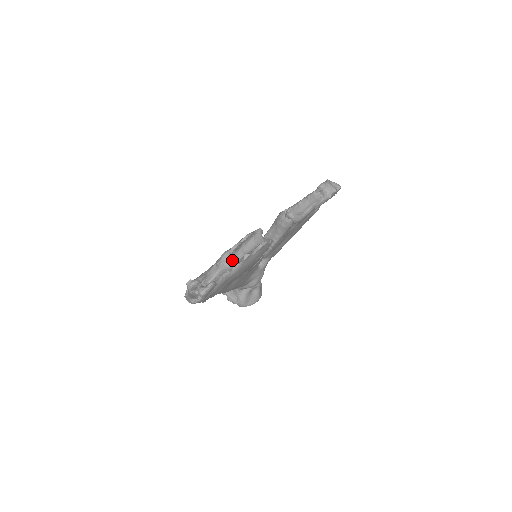
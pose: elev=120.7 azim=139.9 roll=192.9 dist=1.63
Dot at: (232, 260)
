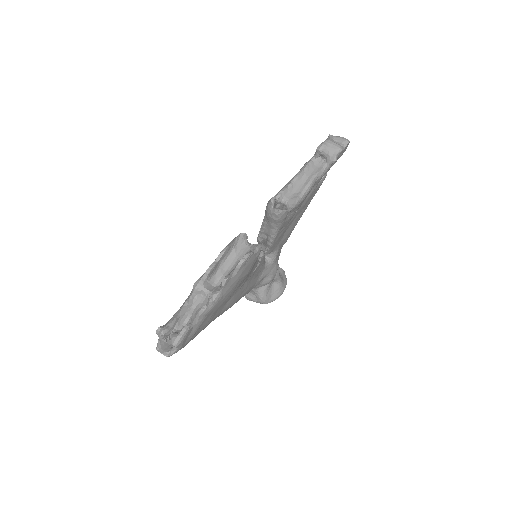
Dot at: (208, 289)
